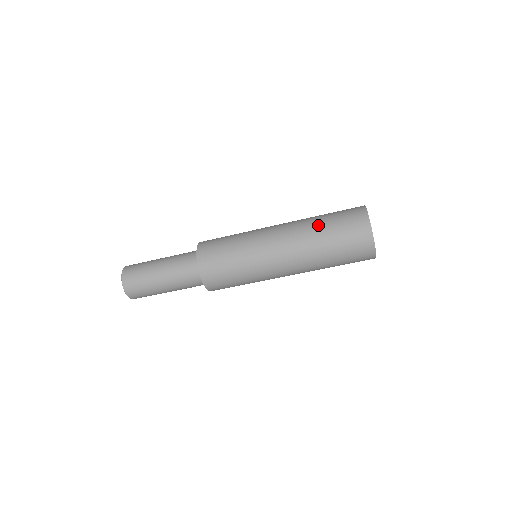
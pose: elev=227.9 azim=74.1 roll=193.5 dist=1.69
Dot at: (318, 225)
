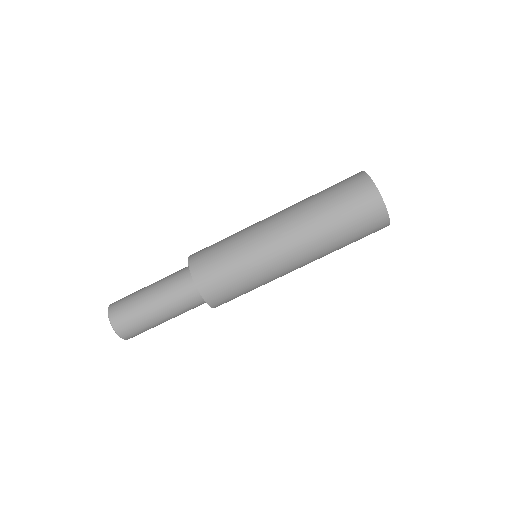
Dot at: (317, 200)
